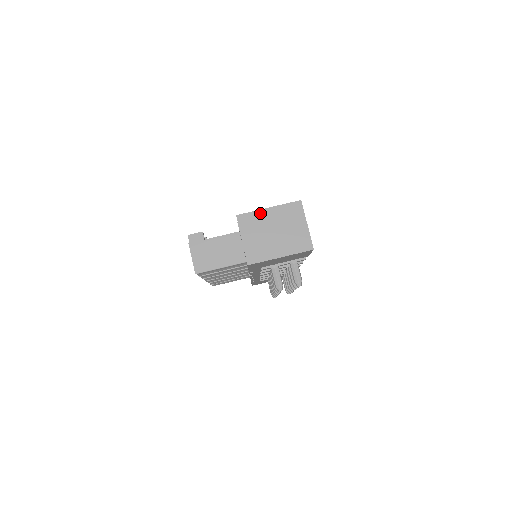
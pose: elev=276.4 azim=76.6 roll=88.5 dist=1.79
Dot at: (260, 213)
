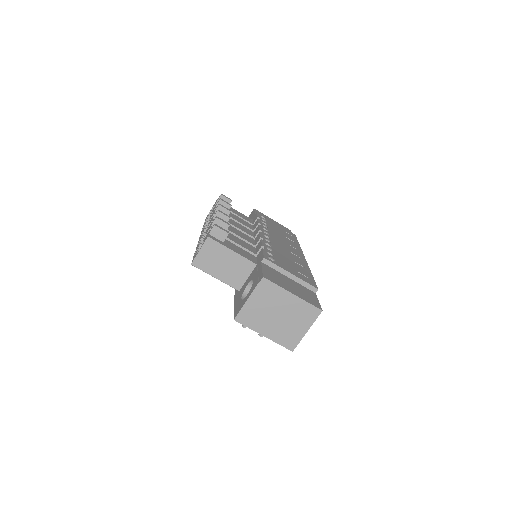
Dot at: (283, 292)
